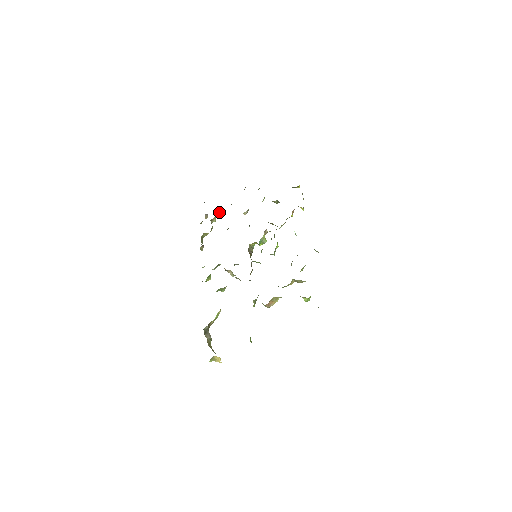
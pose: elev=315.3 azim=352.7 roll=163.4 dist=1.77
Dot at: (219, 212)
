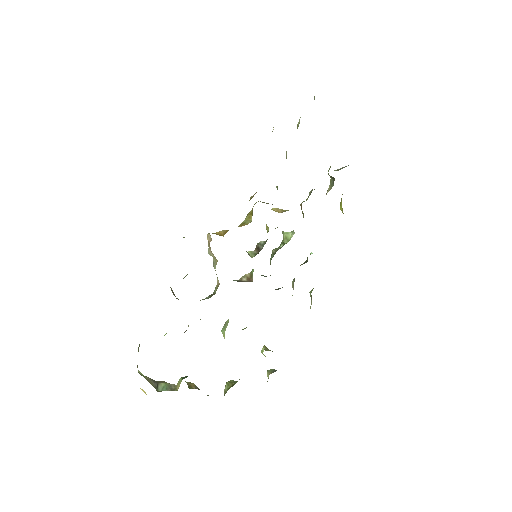
Dot at: occluded
